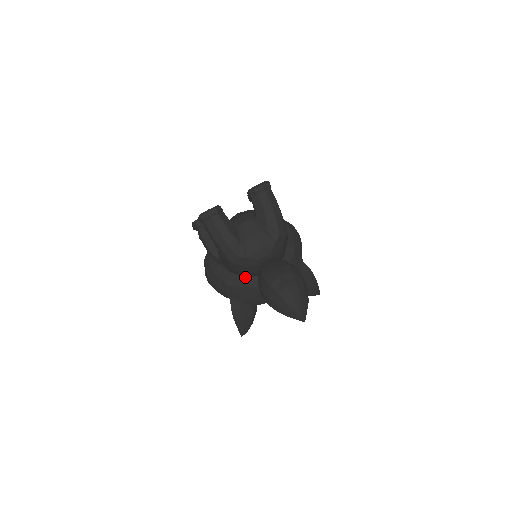
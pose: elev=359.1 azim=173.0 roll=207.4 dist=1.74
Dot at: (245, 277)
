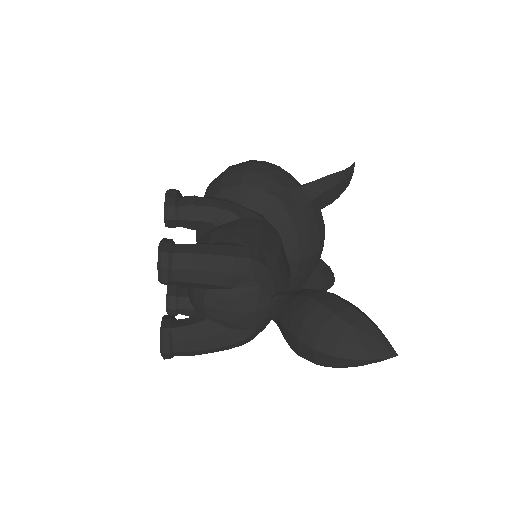
Dot at: occluded
